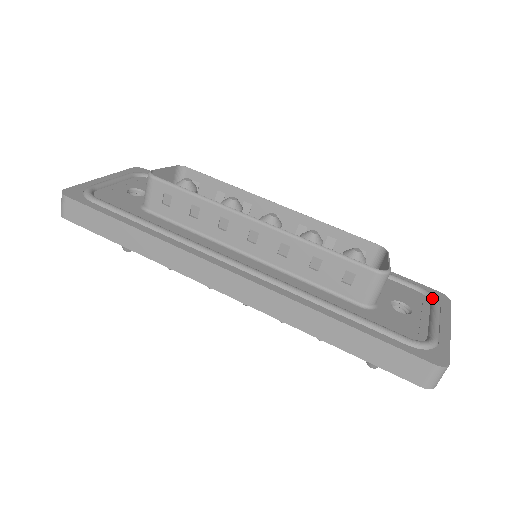
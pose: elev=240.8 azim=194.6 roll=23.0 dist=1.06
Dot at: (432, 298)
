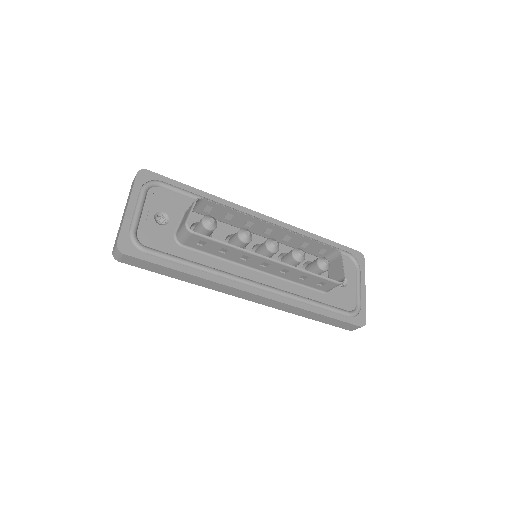
Dot at: (357, 264)
